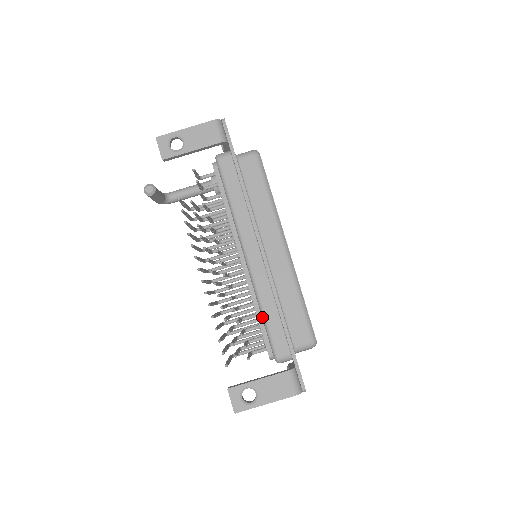
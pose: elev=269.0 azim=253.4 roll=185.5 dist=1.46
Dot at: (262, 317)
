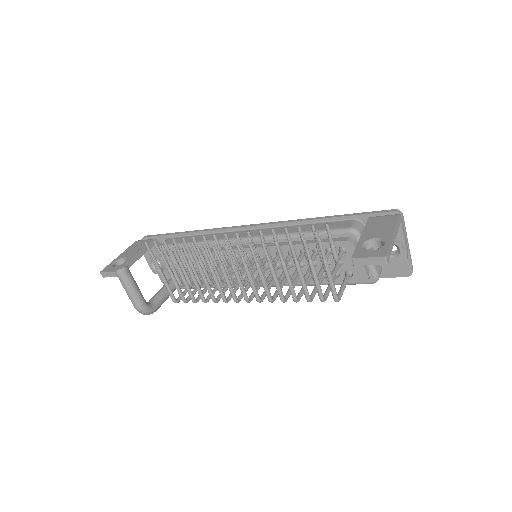
Dot at: (304, 236)
